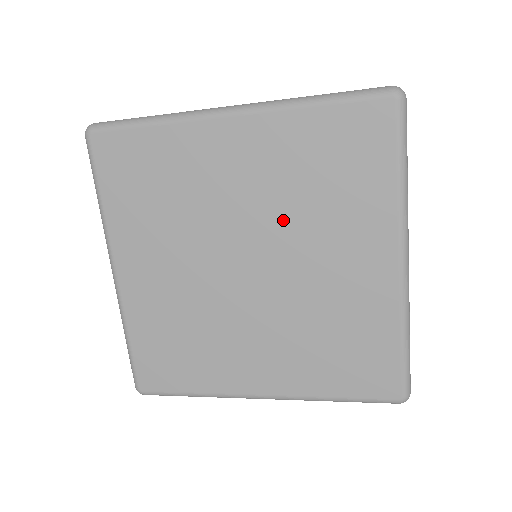
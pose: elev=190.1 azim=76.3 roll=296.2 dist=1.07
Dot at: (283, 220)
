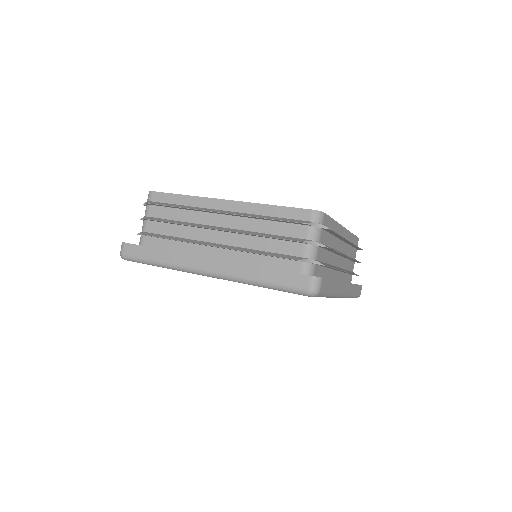
Dot at: occluded
